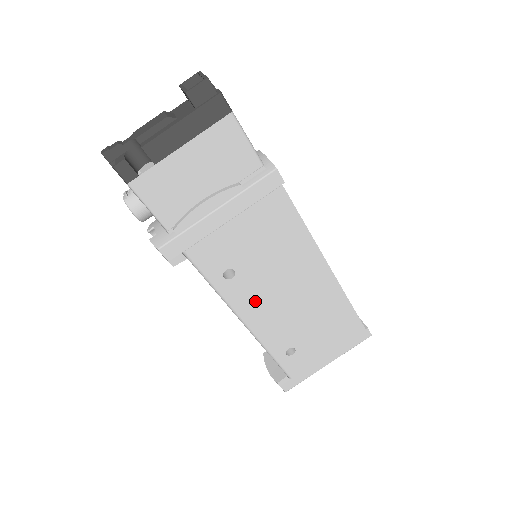
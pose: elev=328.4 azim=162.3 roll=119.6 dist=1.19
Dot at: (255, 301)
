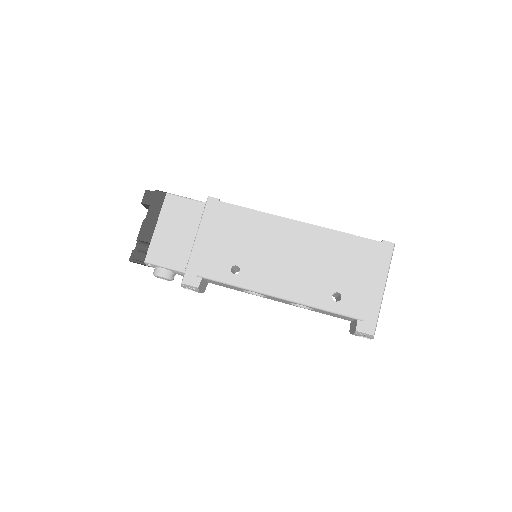
Dot at: (269, 276)
